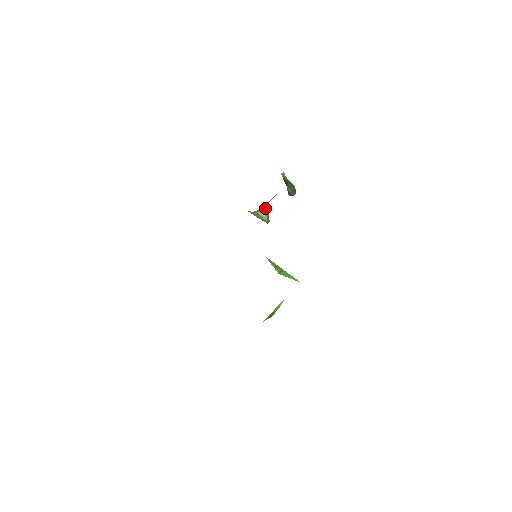
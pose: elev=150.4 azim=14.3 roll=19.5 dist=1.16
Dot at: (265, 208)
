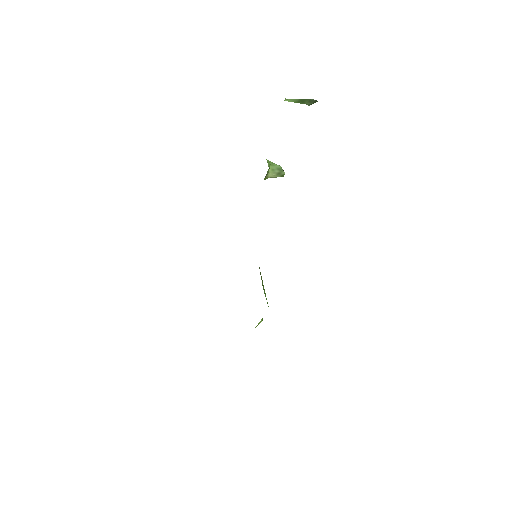
Dot at: (269, 173)
